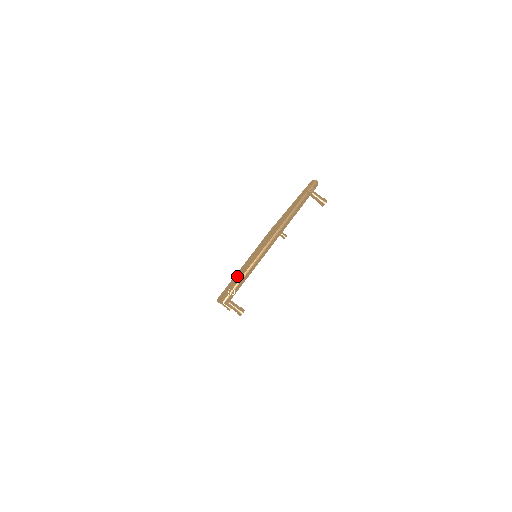
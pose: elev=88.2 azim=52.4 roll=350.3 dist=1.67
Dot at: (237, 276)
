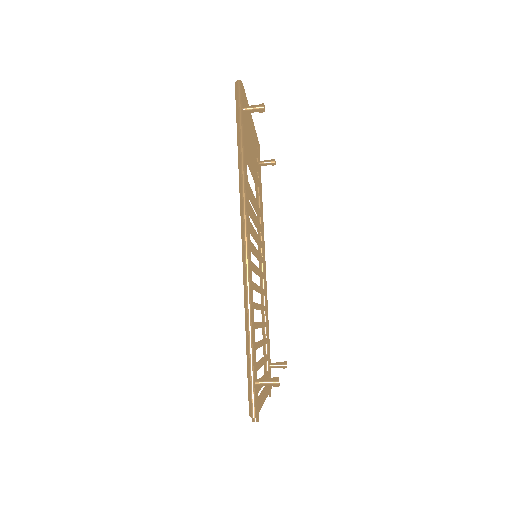
Dot at: occluded
